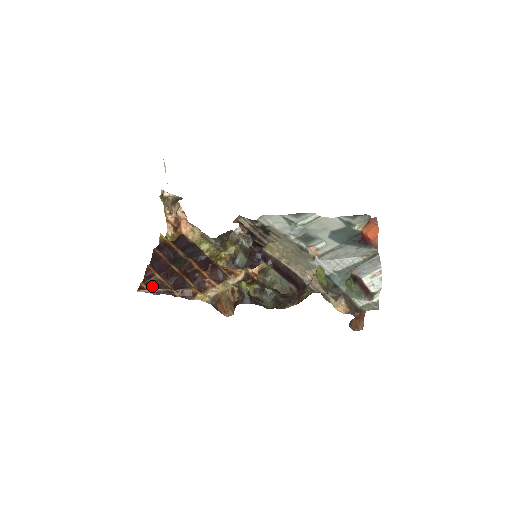
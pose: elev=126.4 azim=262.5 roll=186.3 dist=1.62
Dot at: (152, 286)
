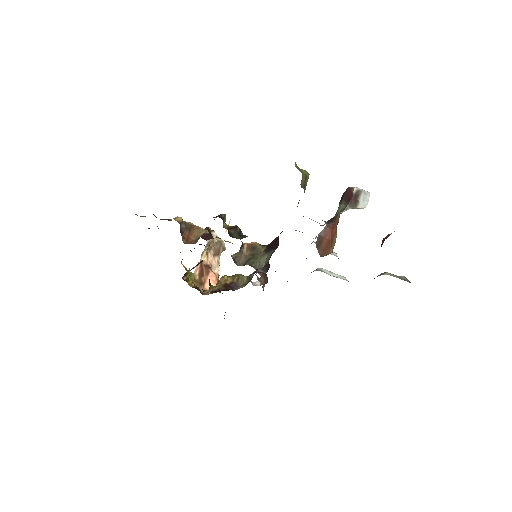
Dot at: occluded
